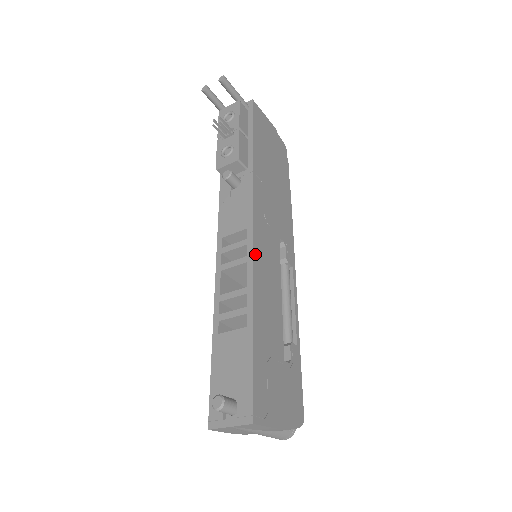
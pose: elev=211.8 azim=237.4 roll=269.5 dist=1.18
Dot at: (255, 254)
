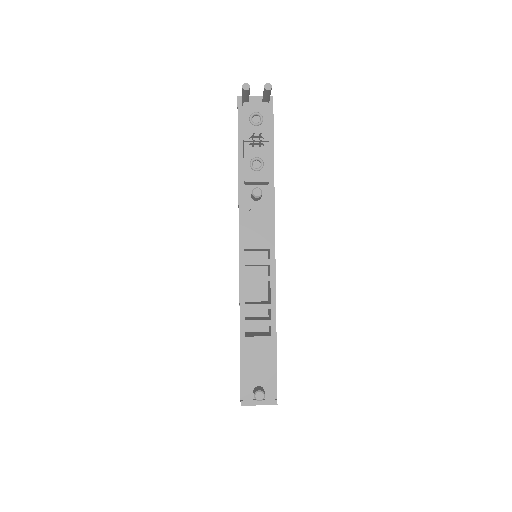
Dot at: (275, 274)
